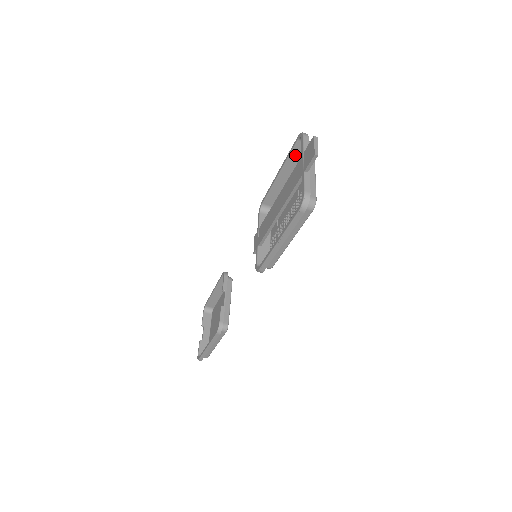
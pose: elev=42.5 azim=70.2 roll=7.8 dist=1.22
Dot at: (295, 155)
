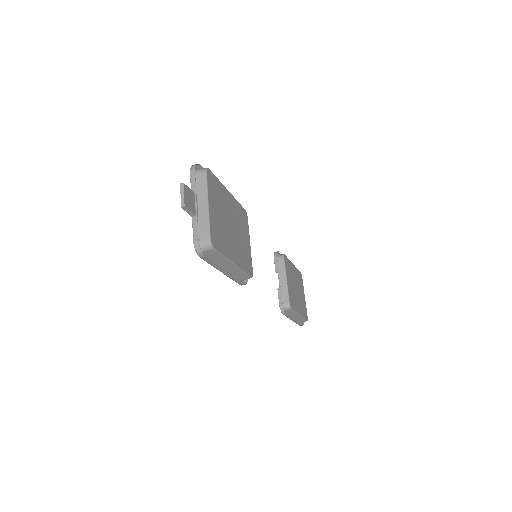
Dot at: occluded
